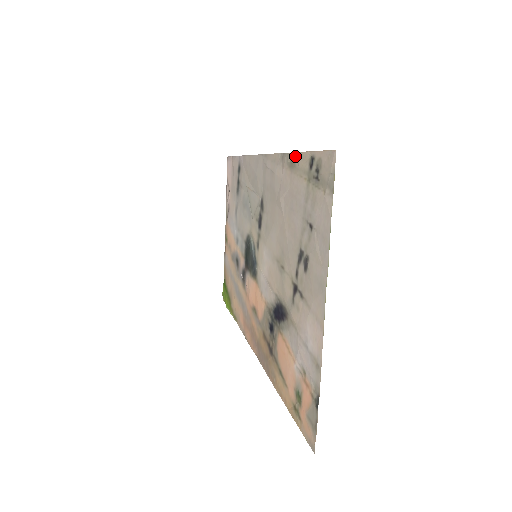
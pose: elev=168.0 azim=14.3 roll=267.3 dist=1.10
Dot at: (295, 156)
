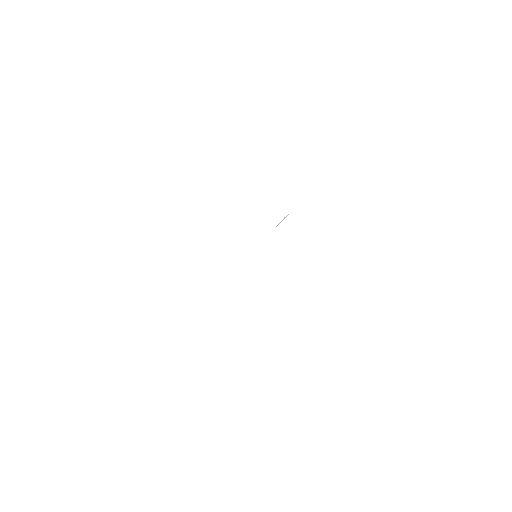
Dot at: occluded
